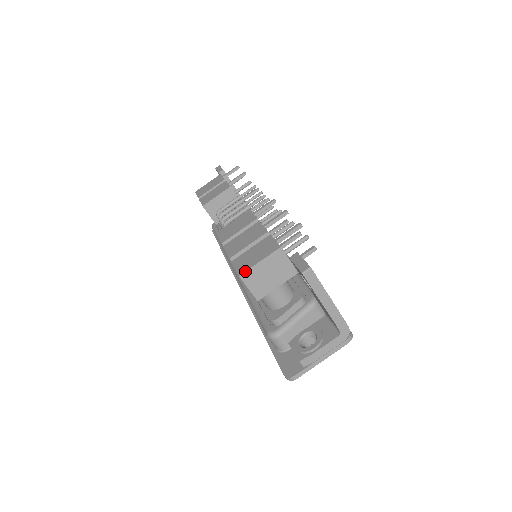
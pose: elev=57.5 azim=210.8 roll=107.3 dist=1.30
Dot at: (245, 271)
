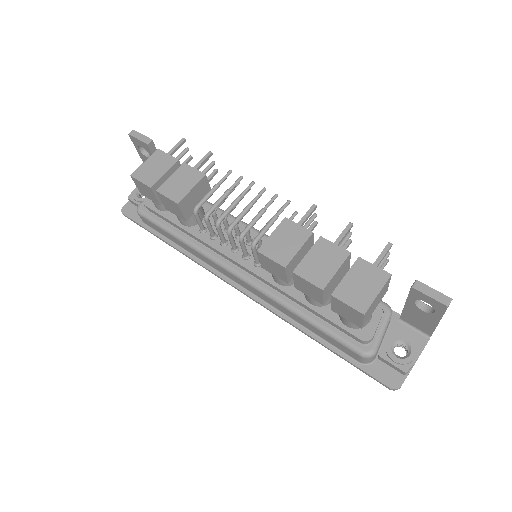
Dot at: (368, 308)
